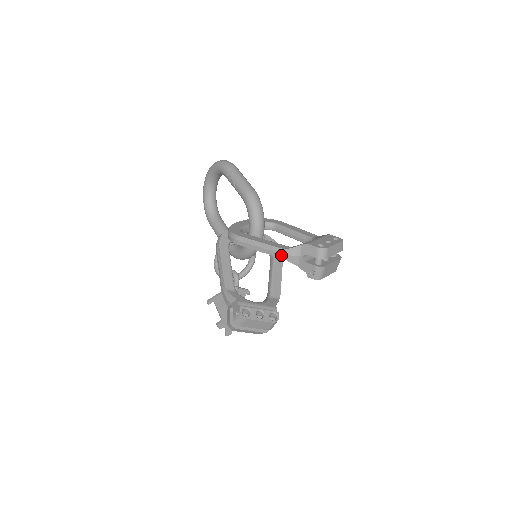
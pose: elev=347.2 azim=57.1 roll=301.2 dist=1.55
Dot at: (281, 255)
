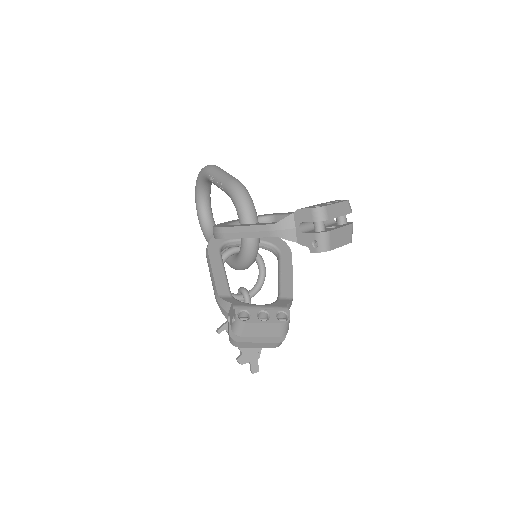
Dot at: (272, 233)
